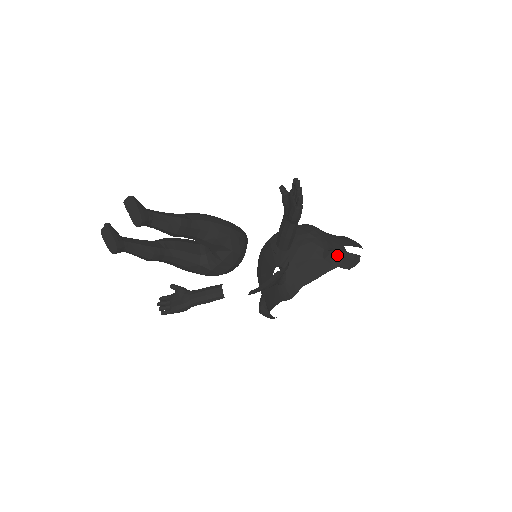
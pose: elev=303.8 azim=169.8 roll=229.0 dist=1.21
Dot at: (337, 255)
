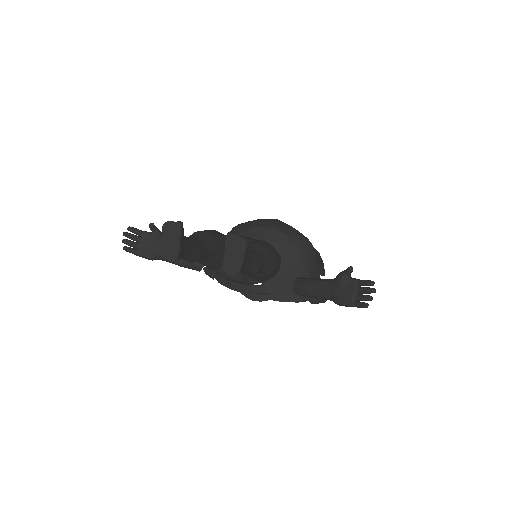
Dot at: occluded
